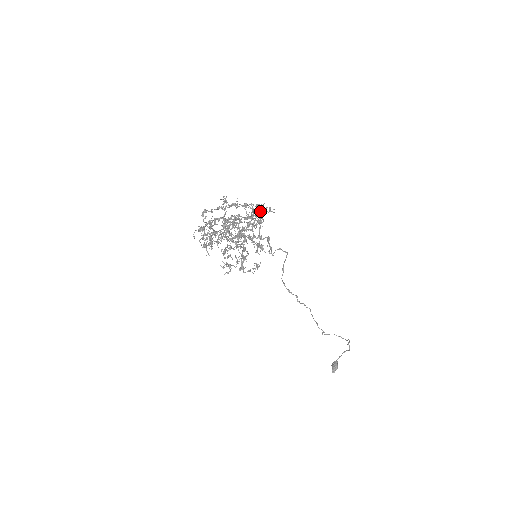
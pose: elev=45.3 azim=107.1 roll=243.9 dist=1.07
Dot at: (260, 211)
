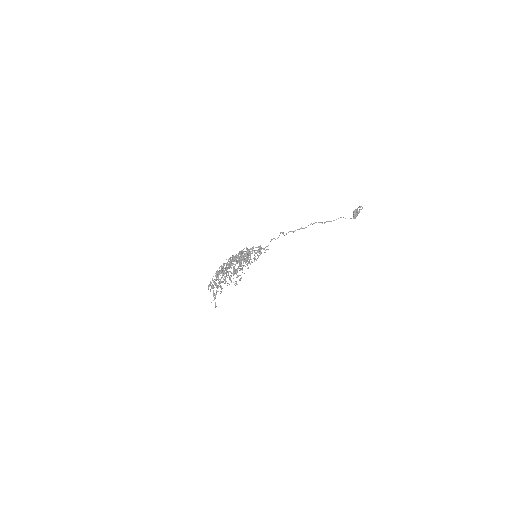
Dot at: occluded
